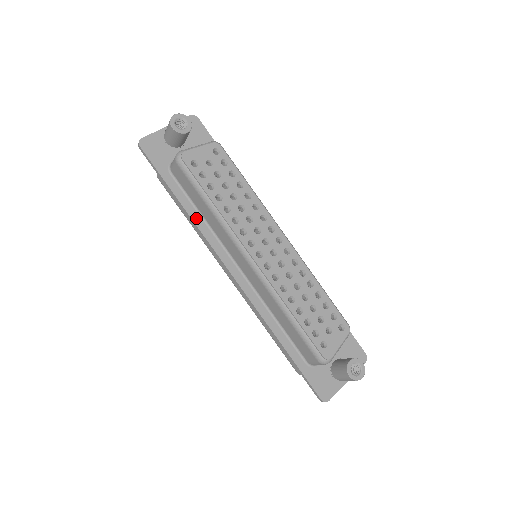
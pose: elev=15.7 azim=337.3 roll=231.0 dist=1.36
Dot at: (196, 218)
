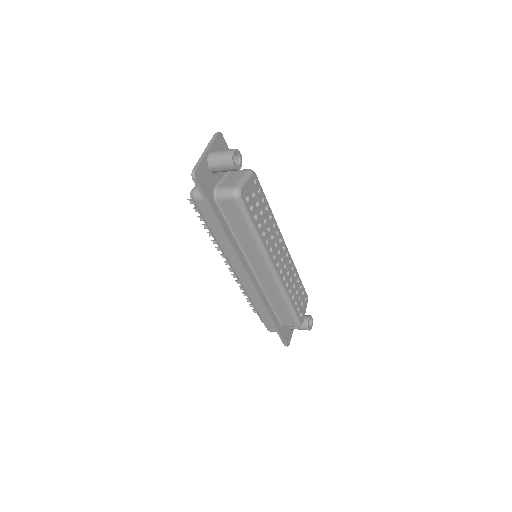
Dot at: (231, 239)
